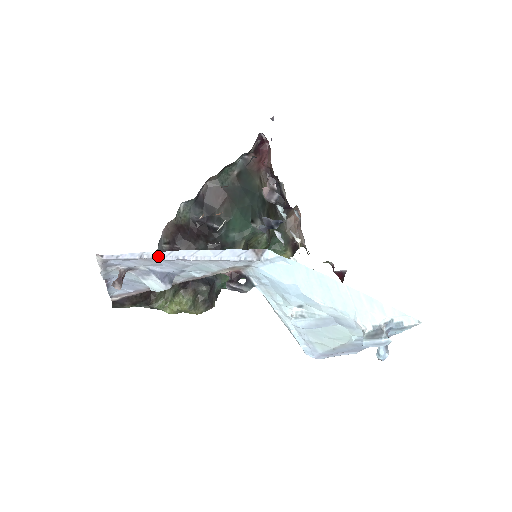
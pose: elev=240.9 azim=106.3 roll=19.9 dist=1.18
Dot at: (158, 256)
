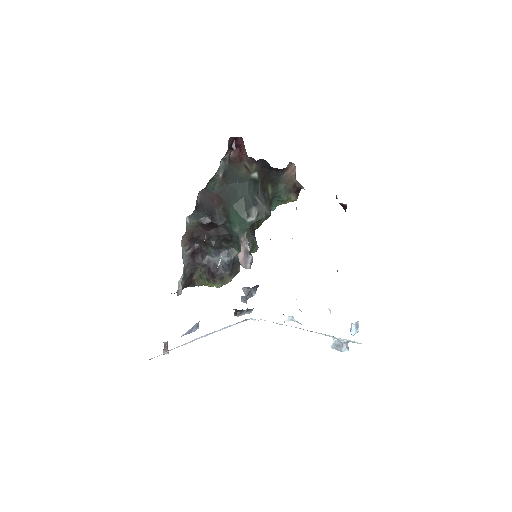
Dot at: occluded
